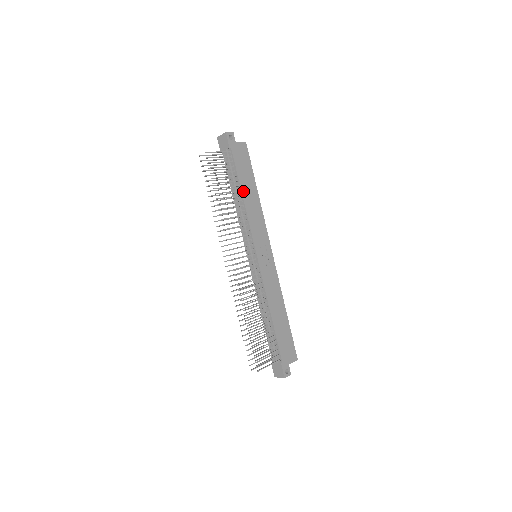
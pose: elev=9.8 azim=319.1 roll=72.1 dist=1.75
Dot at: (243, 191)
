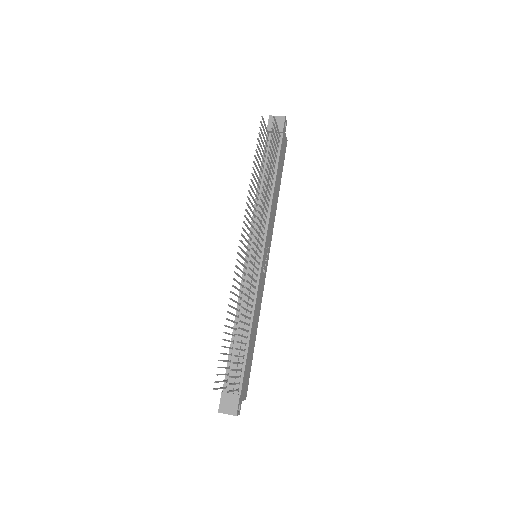
Dot at: (276, 181)
